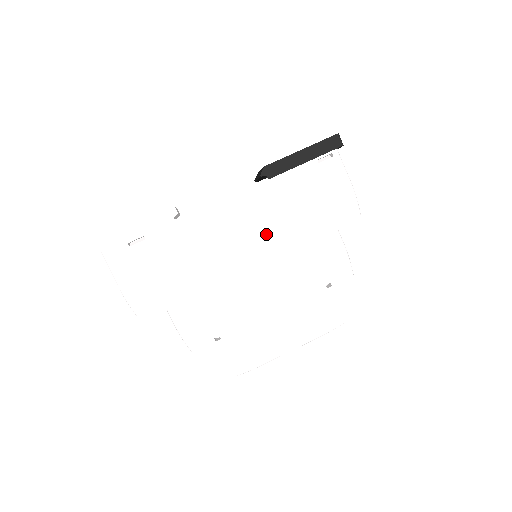
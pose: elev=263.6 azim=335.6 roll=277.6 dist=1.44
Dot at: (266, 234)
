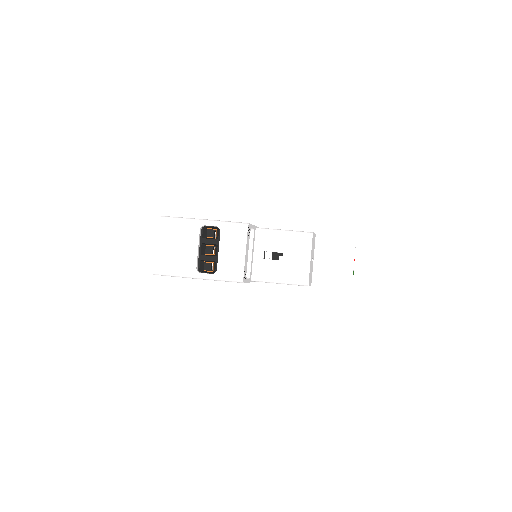
Dot at: occluded
